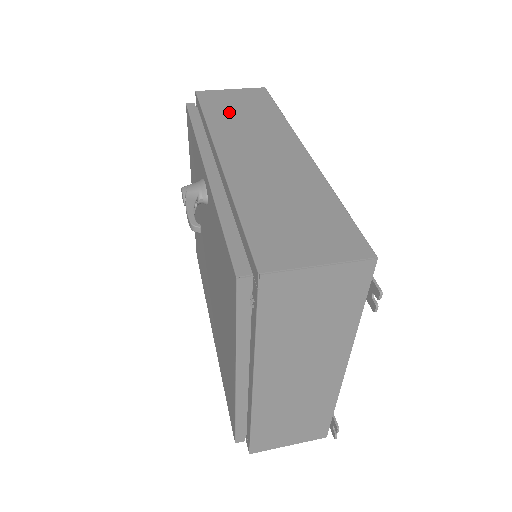
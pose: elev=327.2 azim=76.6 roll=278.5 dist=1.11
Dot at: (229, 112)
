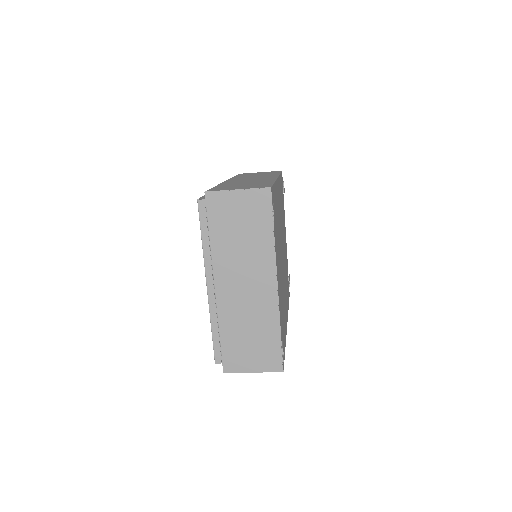
Dot at: (249, 175)
